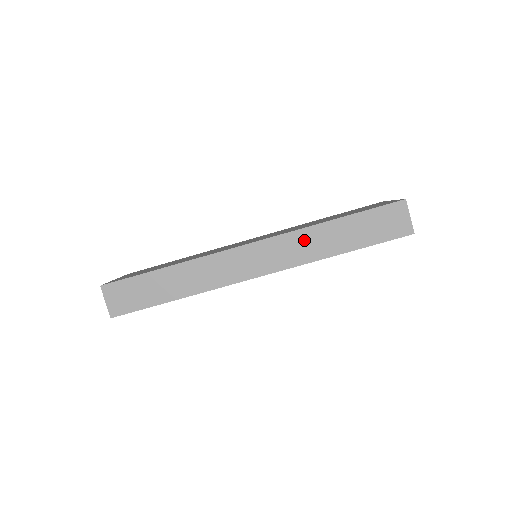
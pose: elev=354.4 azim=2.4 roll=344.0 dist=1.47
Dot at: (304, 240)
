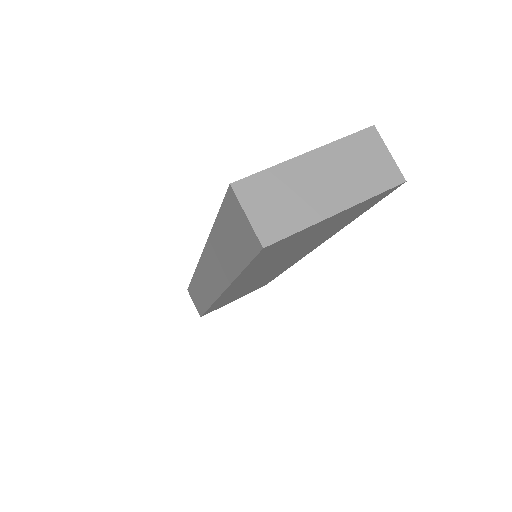
Dot at: (214, 256)
